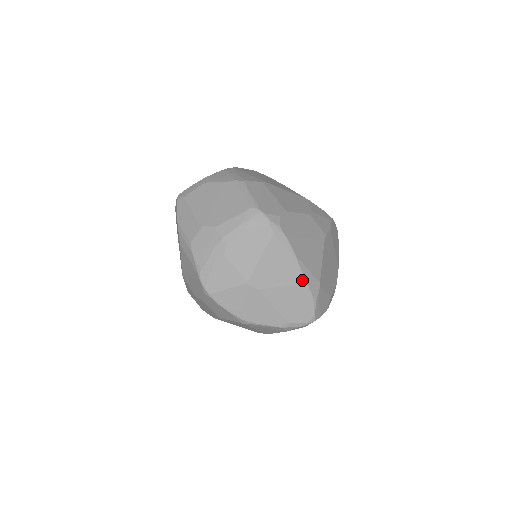
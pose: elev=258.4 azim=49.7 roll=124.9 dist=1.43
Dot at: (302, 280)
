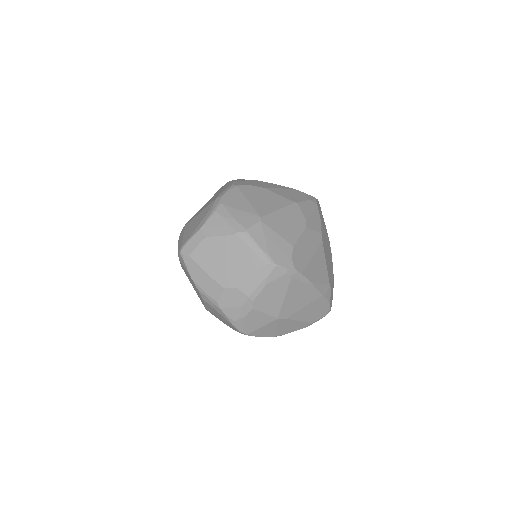
Dot at: (319, 295)
